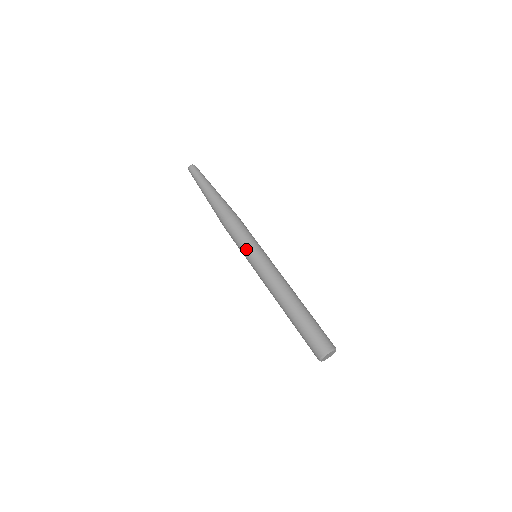
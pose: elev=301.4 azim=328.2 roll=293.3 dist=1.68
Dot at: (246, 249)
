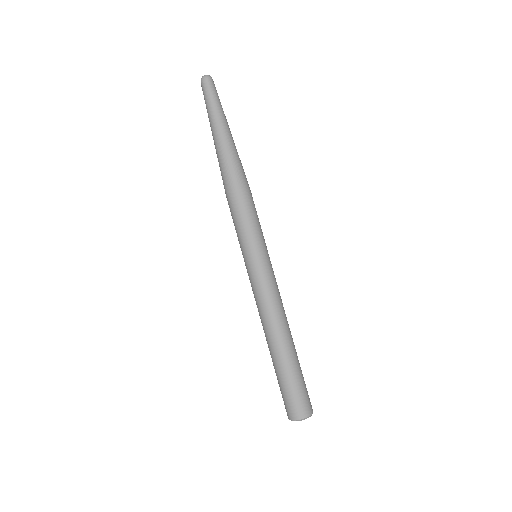
Dot at: (255, 243)
